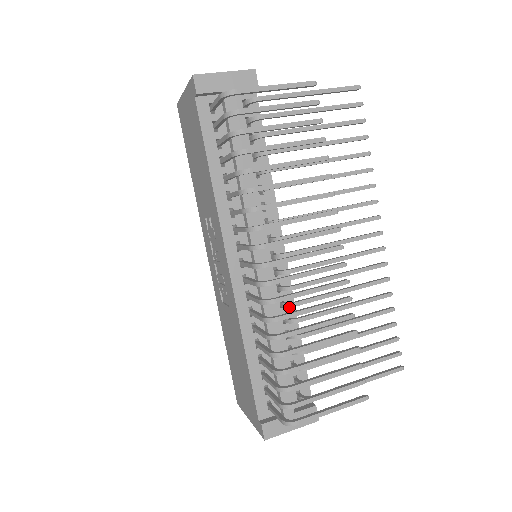
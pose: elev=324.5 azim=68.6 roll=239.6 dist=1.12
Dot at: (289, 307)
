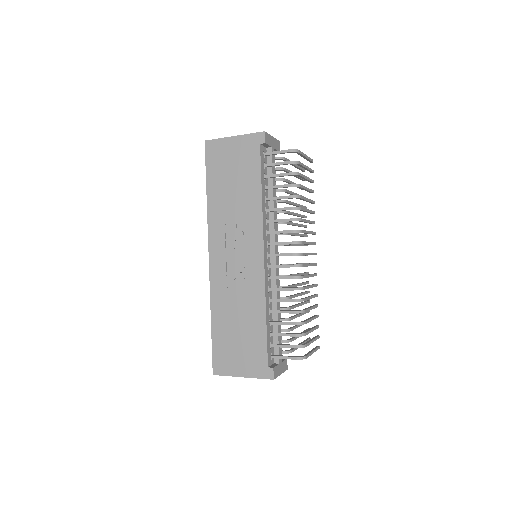
Dot at: occluded
